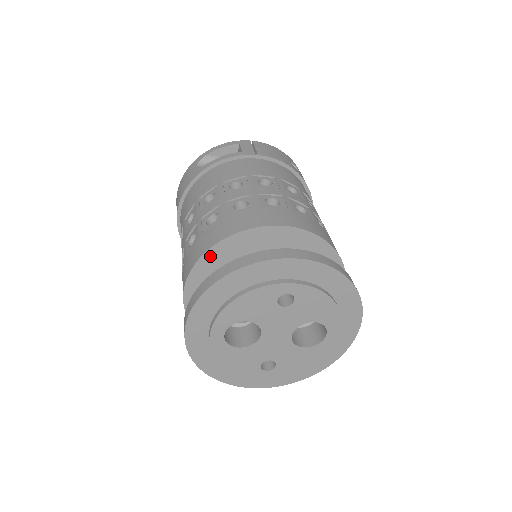
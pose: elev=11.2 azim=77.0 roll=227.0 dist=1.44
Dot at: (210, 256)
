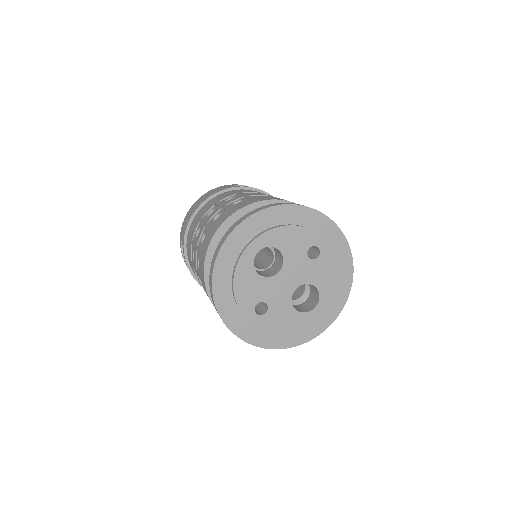
Dot at: occluded
